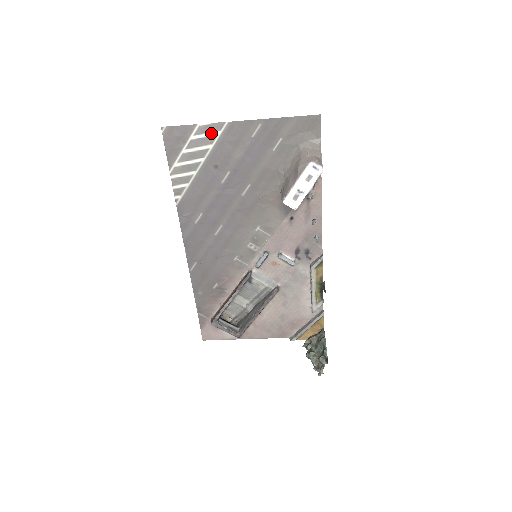
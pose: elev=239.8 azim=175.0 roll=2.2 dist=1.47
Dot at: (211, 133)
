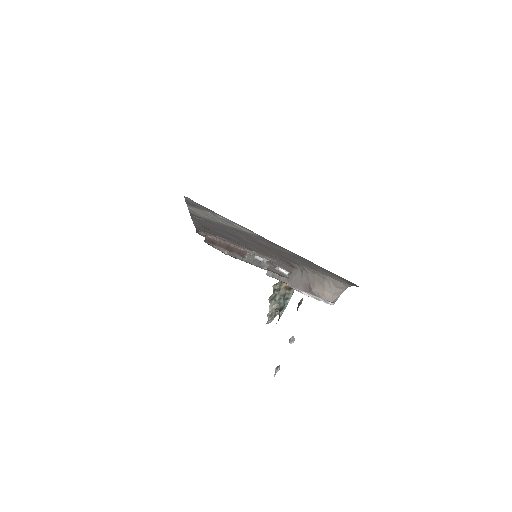
Dot at: (239, 226)
